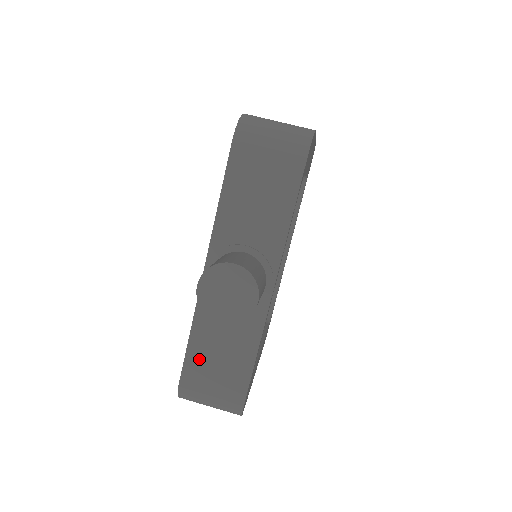
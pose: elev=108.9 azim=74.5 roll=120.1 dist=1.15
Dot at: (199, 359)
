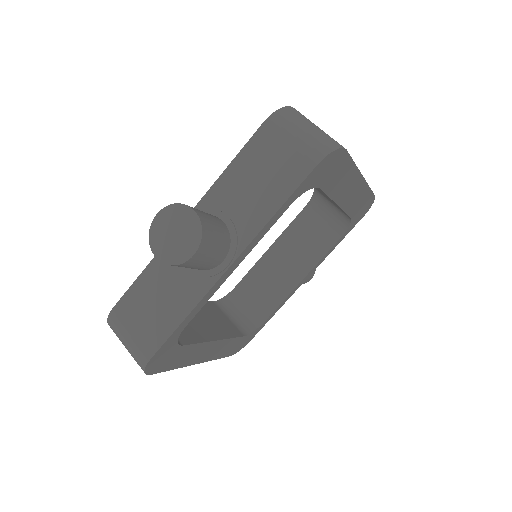
Dot at: (138, 296)
